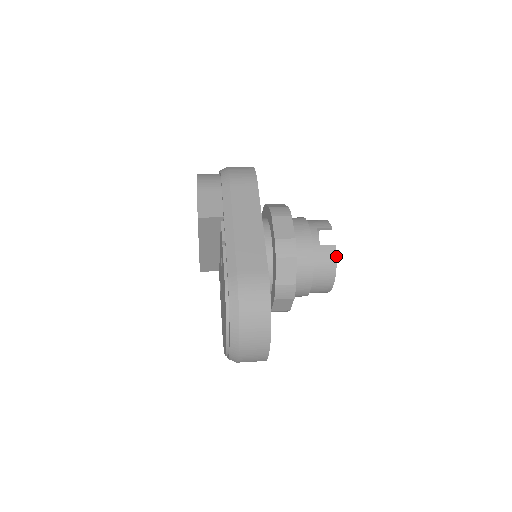
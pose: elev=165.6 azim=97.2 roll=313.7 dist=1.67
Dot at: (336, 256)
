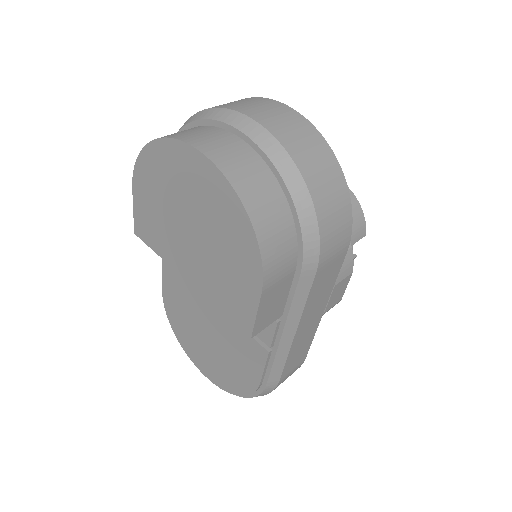
Dot at: occluded
